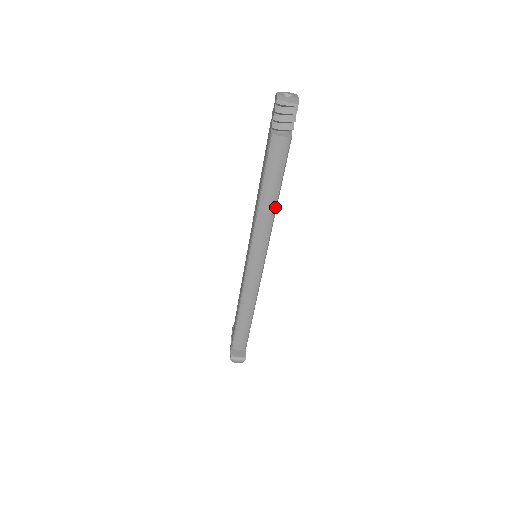
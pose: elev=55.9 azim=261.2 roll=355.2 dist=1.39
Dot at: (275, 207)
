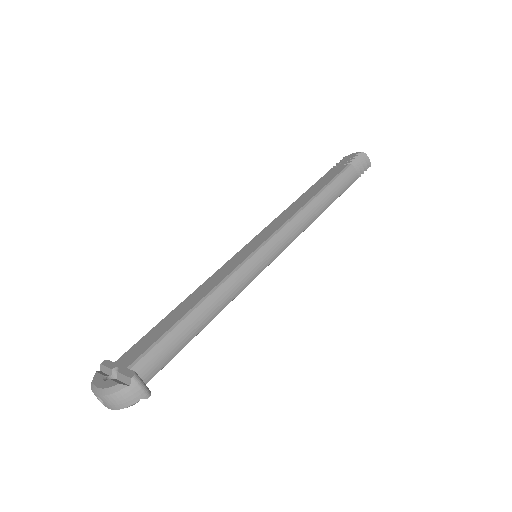
Dot at: (318, 216)
